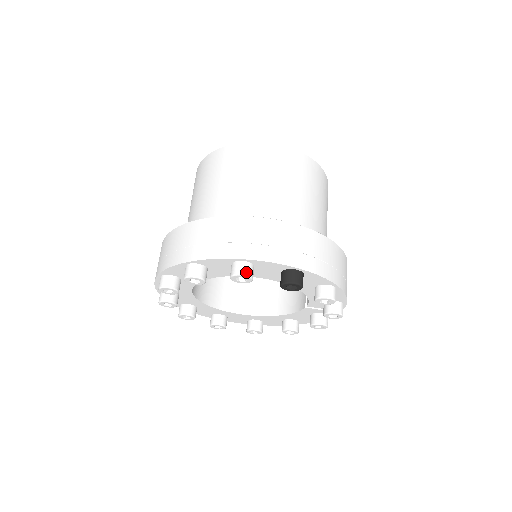
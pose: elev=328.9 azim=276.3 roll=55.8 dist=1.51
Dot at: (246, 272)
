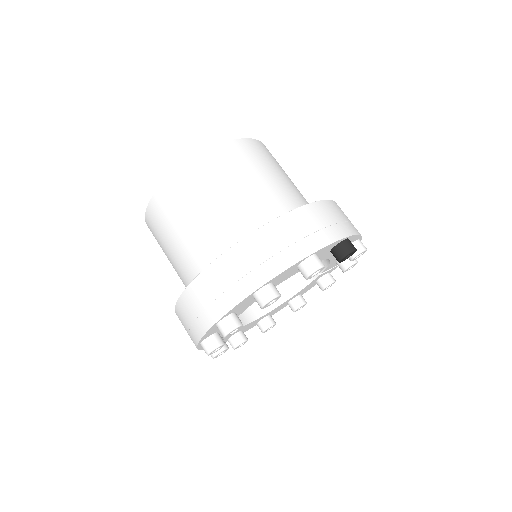
Dot at: (321, 263)
